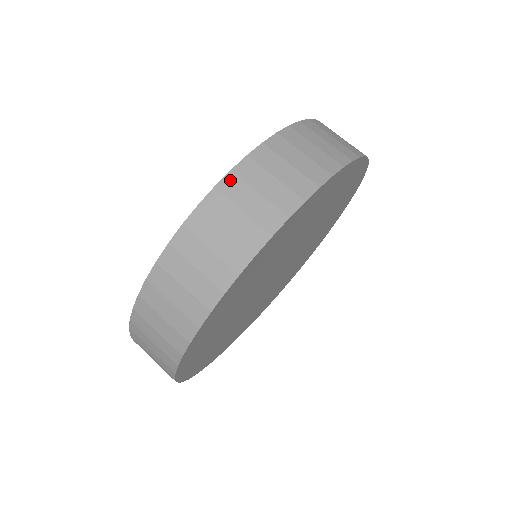
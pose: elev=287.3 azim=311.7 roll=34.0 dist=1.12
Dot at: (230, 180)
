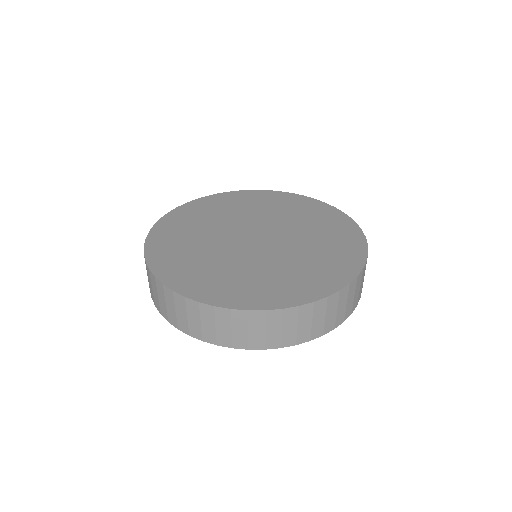
Dot at: (225, 312)
